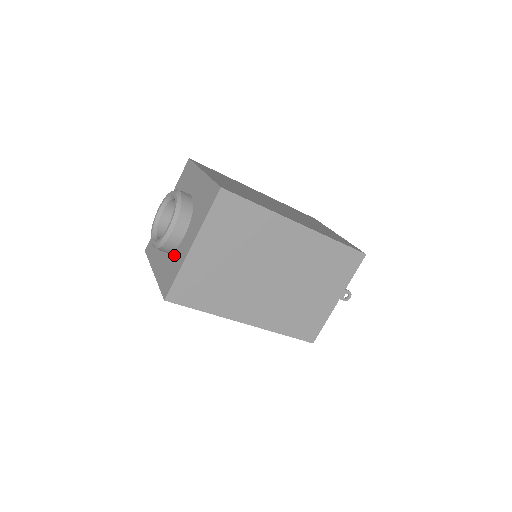
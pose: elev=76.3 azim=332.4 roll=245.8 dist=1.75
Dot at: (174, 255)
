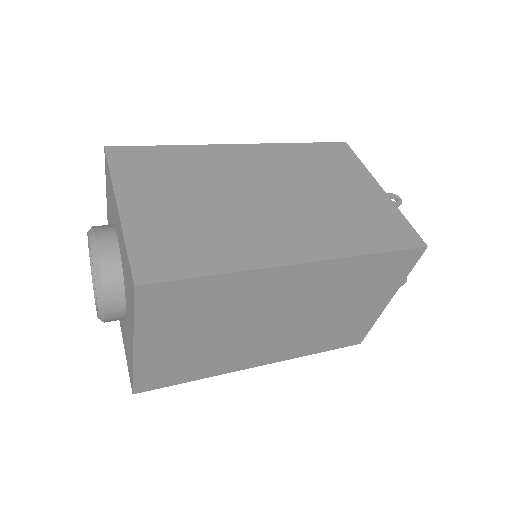
Dot at: (123, 268)
